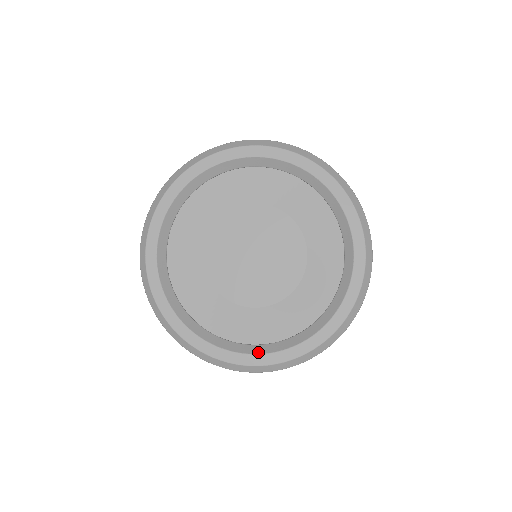
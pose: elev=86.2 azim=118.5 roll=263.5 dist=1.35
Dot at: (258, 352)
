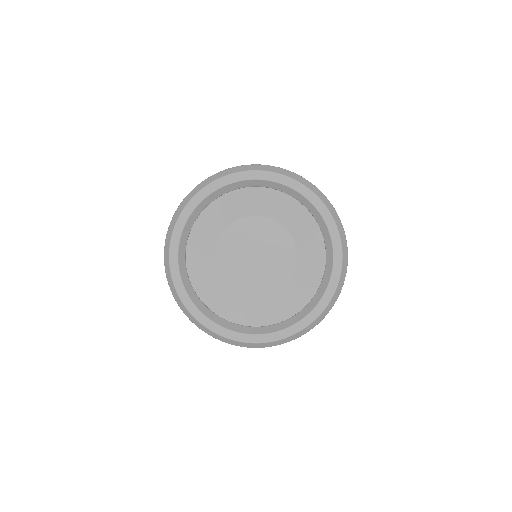
Dot at: (197, 305)
